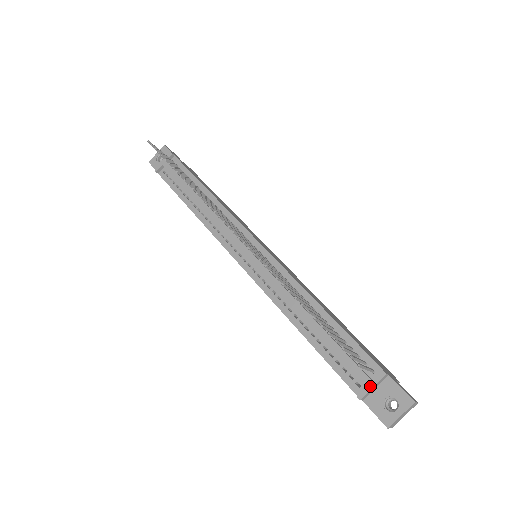
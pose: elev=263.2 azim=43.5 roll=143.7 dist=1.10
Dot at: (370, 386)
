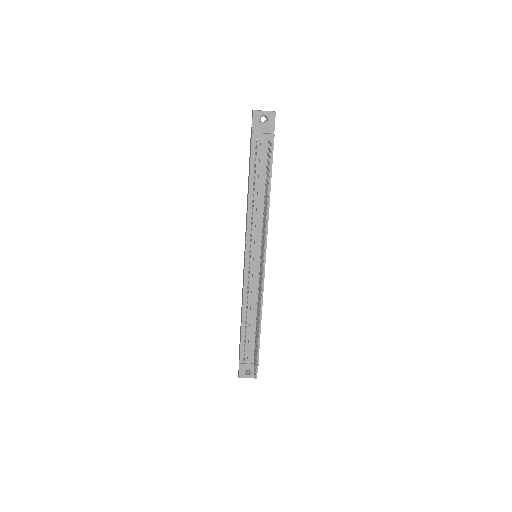
Dot at: (248, 365)
